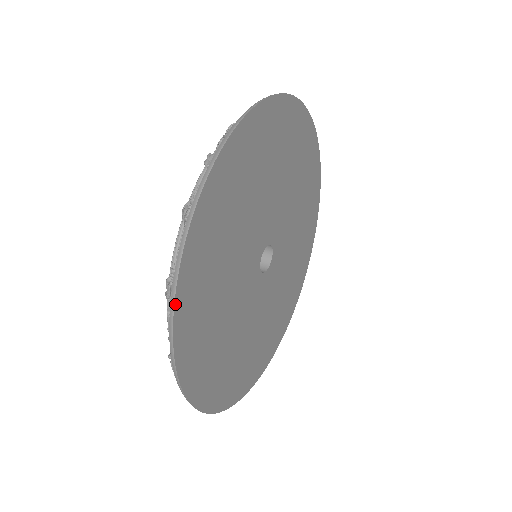
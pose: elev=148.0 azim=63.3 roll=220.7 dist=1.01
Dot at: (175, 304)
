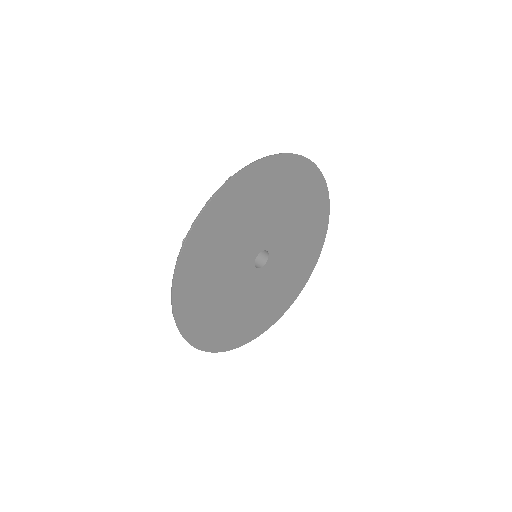
Dot at: (189, 342)
